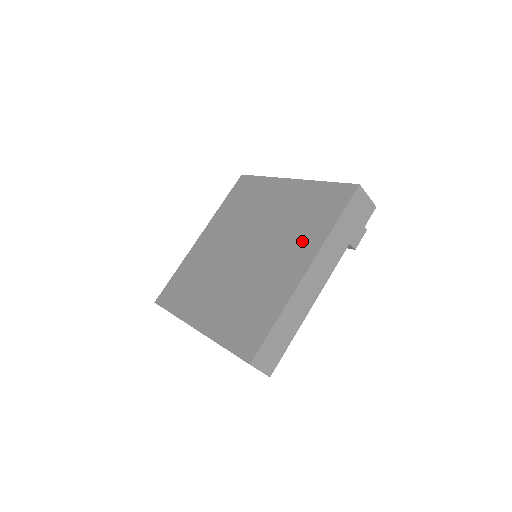
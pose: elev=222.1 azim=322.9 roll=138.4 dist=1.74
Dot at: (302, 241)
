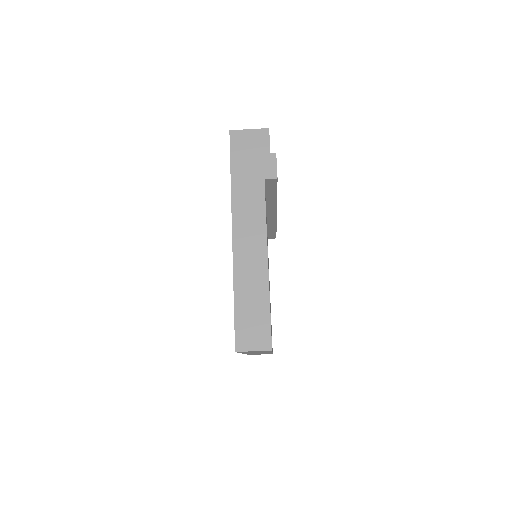
Dot at: occluded
